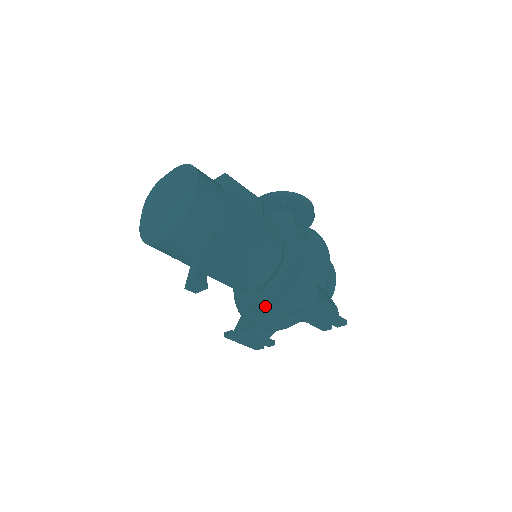
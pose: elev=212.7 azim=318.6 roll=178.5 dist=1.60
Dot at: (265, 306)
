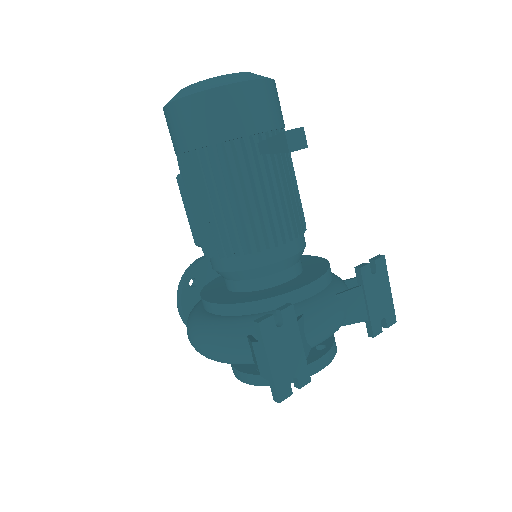
Dot at: (306, 283)
